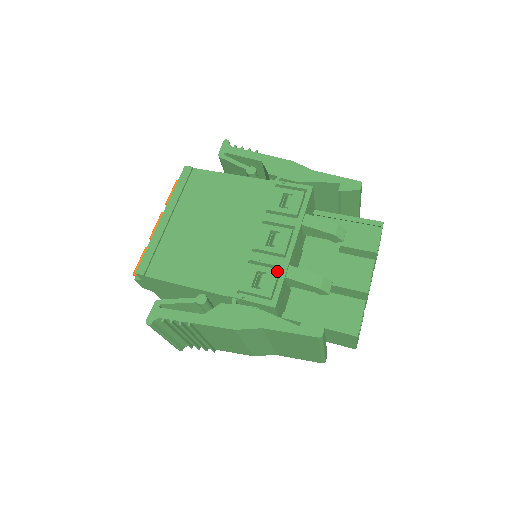
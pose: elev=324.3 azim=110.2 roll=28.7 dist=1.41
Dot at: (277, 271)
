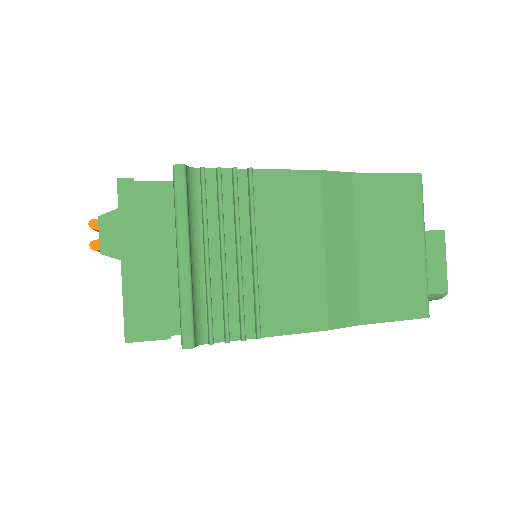
Dot at: occluded
